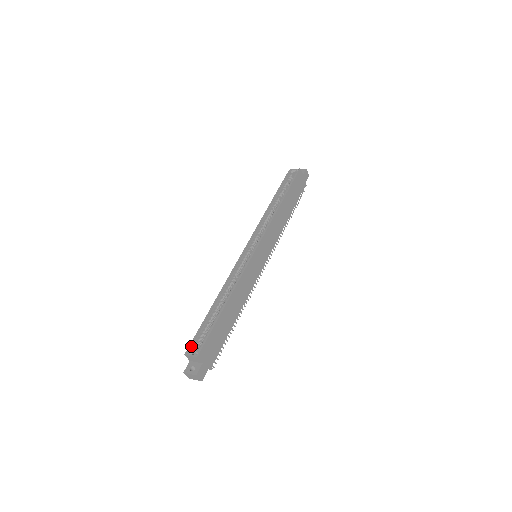
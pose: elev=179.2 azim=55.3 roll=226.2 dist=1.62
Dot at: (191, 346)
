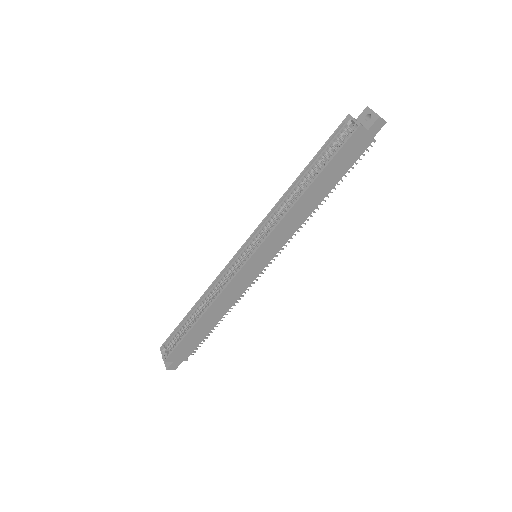
Dot at: (166, 342)
